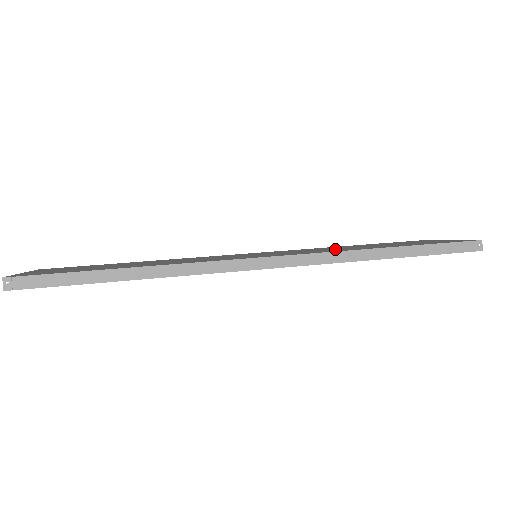
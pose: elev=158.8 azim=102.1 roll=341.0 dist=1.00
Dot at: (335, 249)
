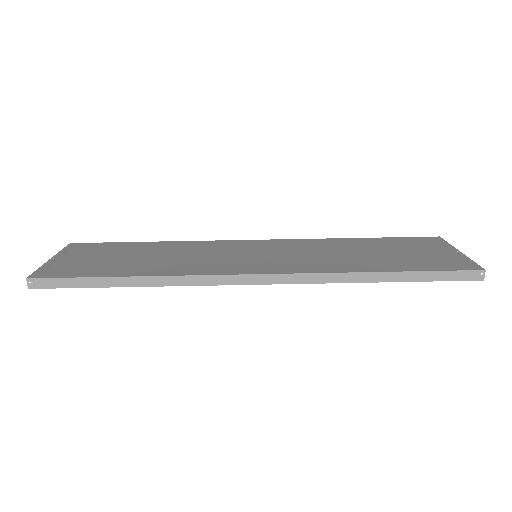
Dot at: (333, 258)
